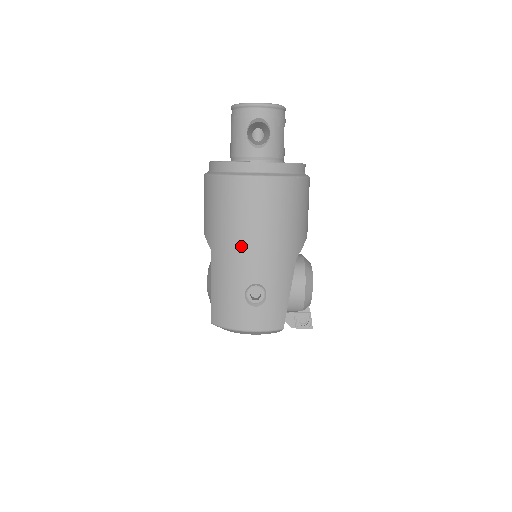
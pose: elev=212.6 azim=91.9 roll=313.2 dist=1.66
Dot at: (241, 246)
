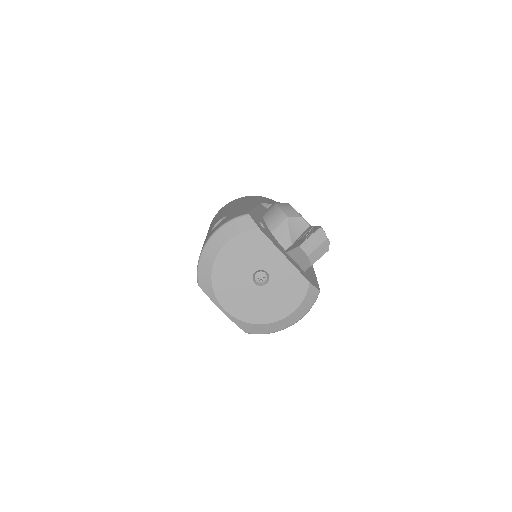
Dot at: occluded
